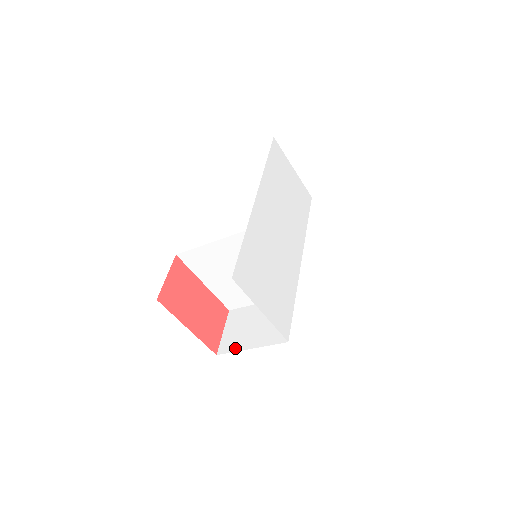
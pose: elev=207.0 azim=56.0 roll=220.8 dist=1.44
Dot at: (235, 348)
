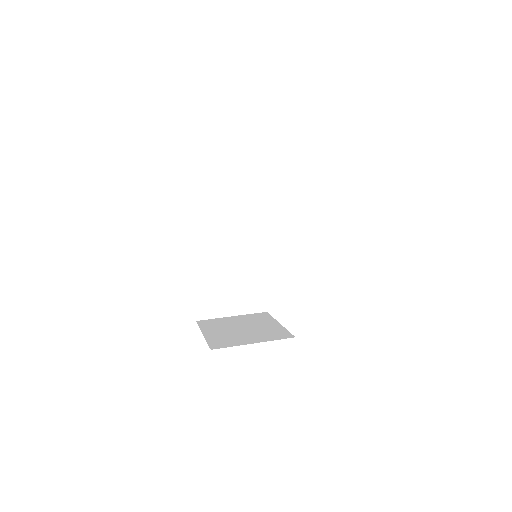
Dot at: (215, 315)
